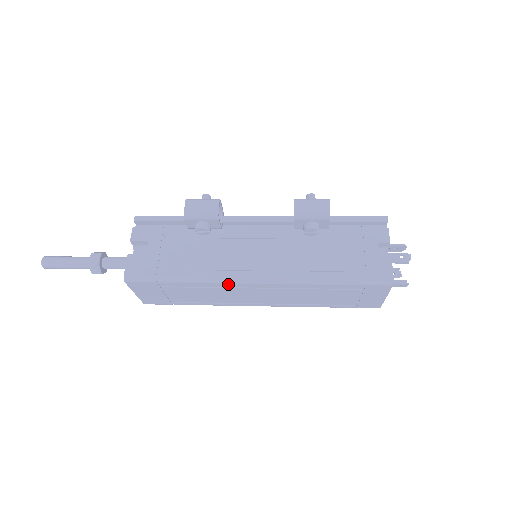
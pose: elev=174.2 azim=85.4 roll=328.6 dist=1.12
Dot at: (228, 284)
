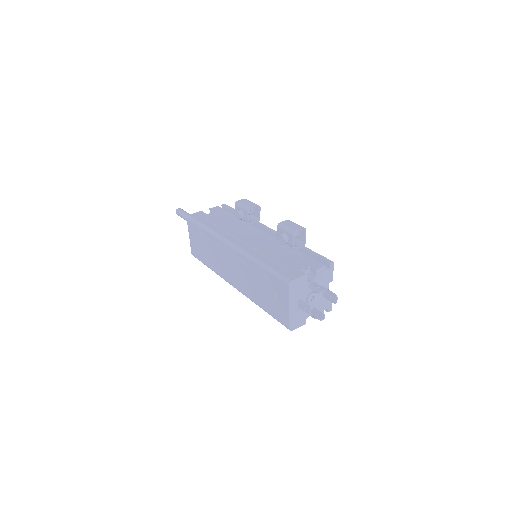
Dot at: (220, 242)
